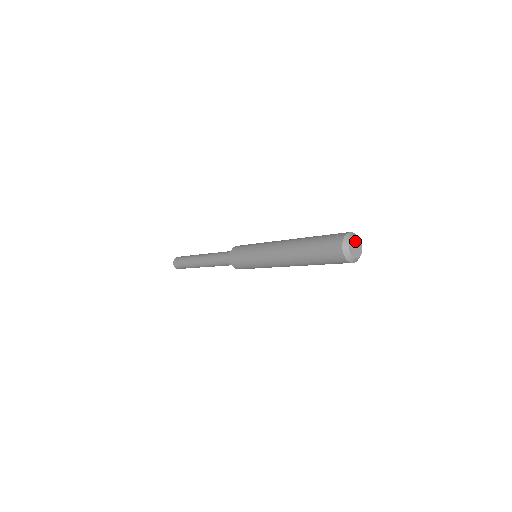
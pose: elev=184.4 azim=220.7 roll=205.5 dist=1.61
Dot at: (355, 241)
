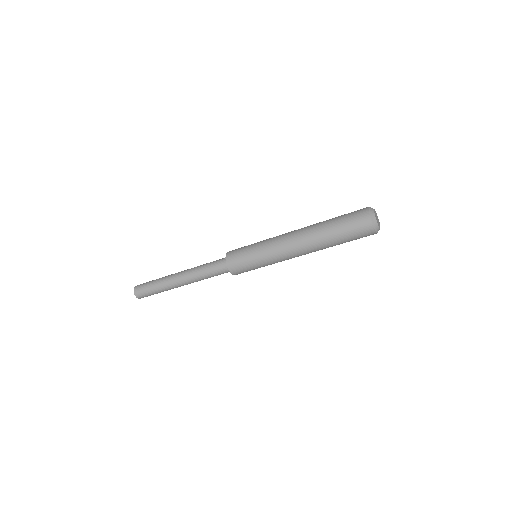
Dot at: (376, 214)
